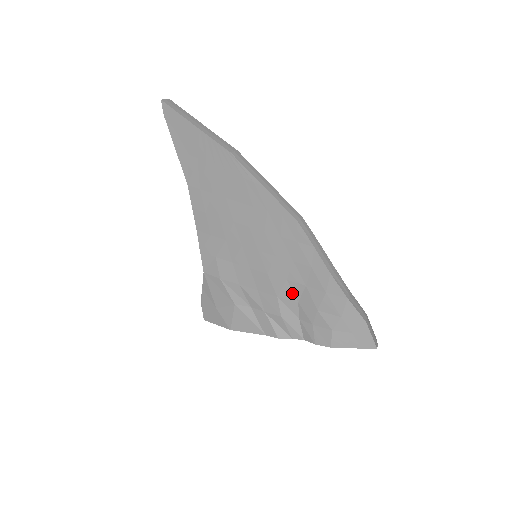
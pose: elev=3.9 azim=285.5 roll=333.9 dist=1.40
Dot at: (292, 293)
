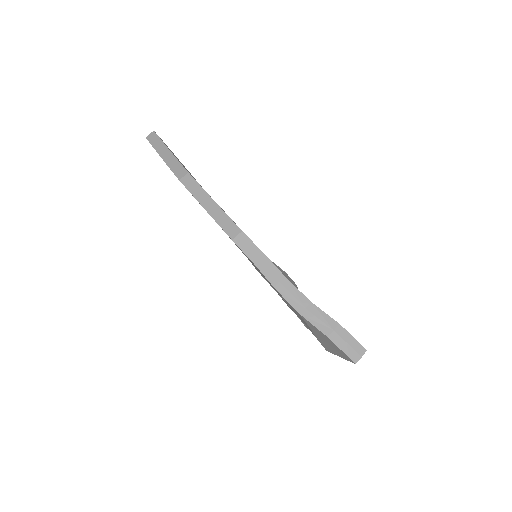
Dot at: occluded
